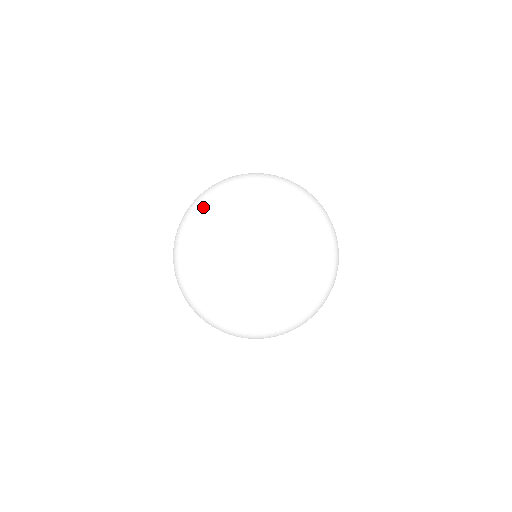
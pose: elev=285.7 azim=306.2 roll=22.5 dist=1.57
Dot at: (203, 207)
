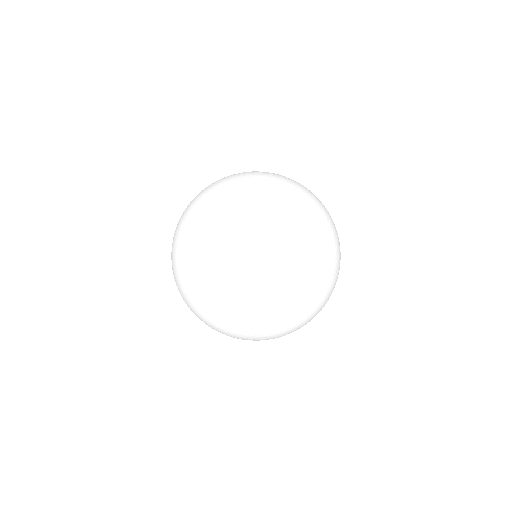
Dot at: (200, 280)
